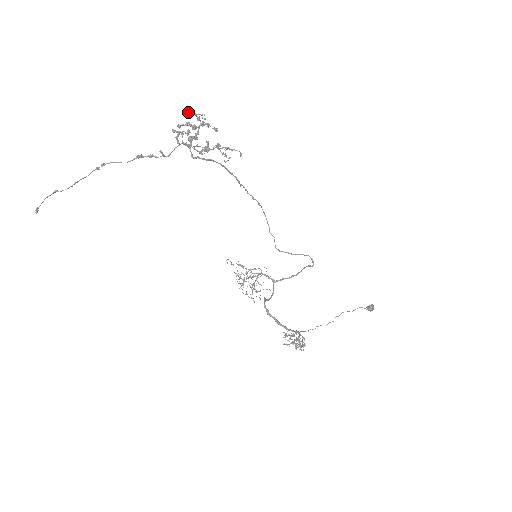
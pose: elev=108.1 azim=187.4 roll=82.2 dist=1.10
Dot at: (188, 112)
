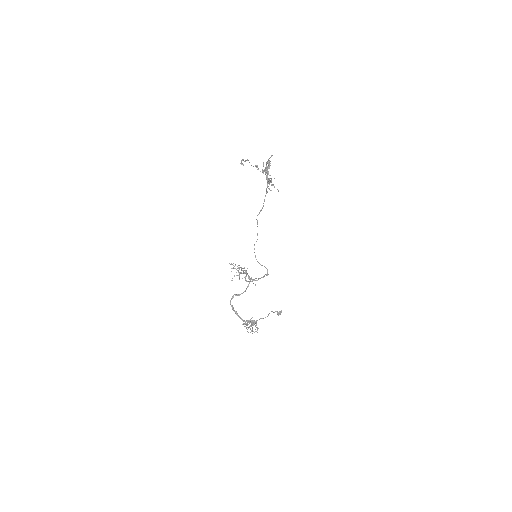
Dot at: (270, 157)
